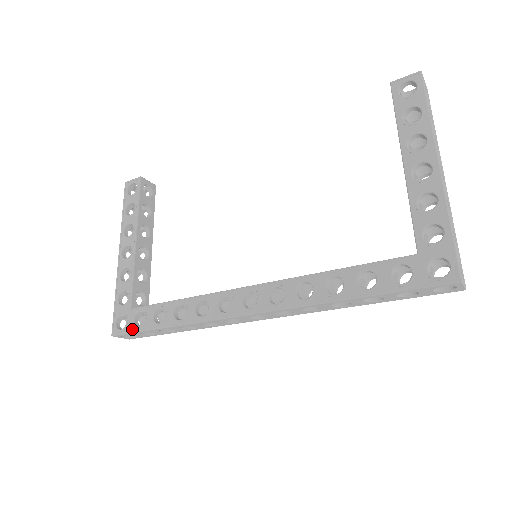
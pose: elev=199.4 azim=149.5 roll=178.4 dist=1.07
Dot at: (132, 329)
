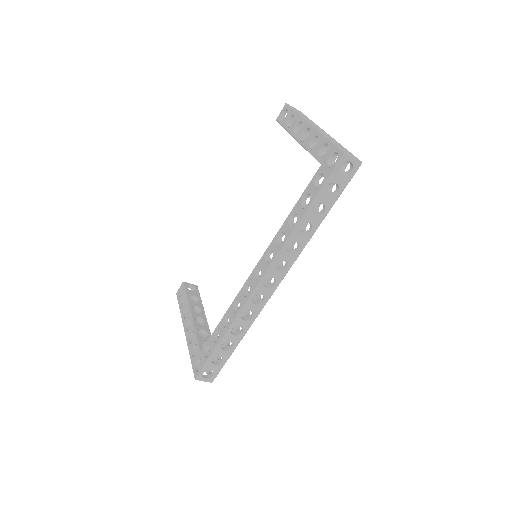
Dot at: (205, 362)
